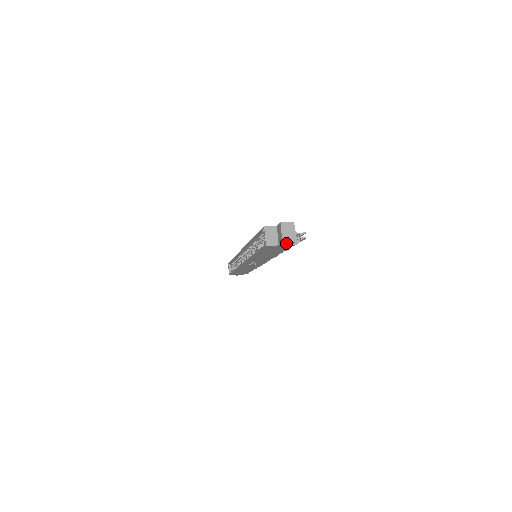
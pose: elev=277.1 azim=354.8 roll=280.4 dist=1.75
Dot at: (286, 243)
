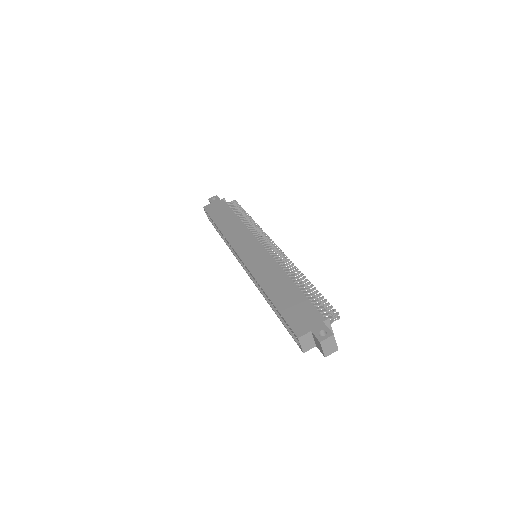
Dot at: occluded
